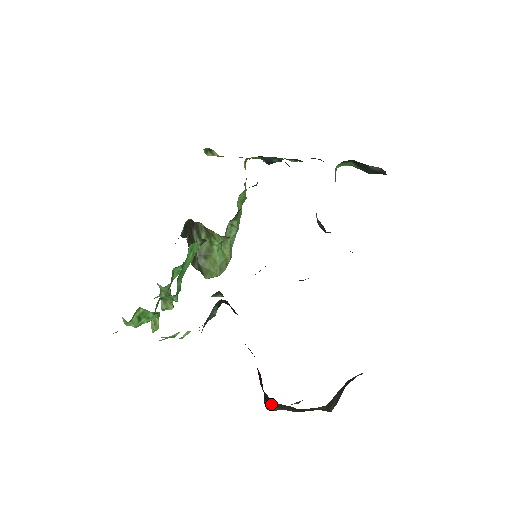
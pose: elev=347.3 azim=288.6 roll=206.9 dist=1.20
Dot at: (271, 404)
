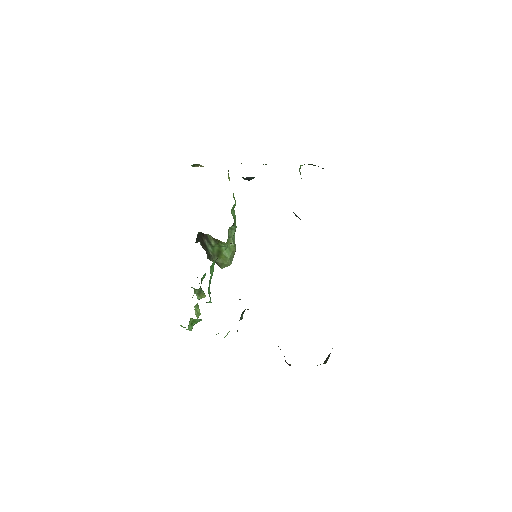
Dot at: (290, 365)
